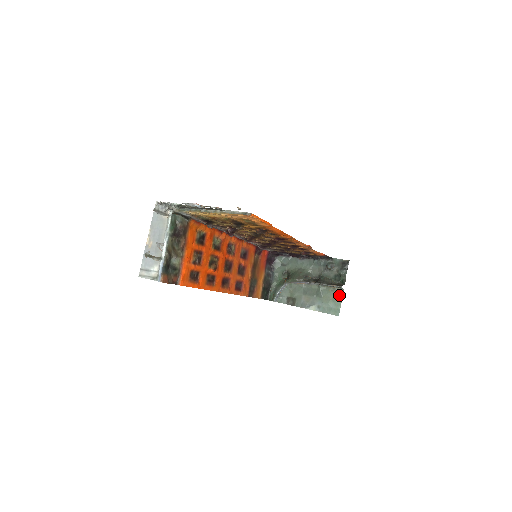
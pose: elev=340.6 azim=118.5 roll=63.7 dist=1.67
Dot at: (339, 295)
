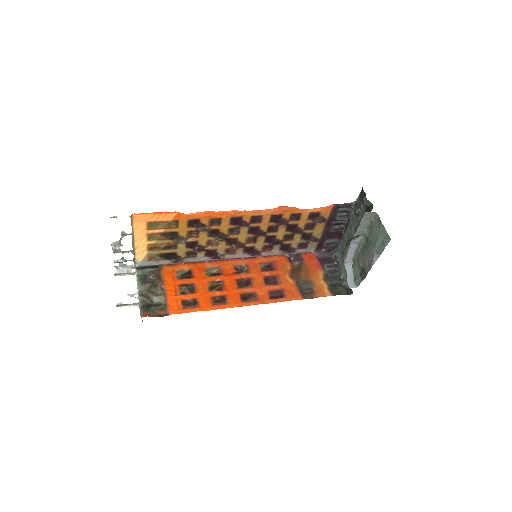
Dot at: (378, 222)
